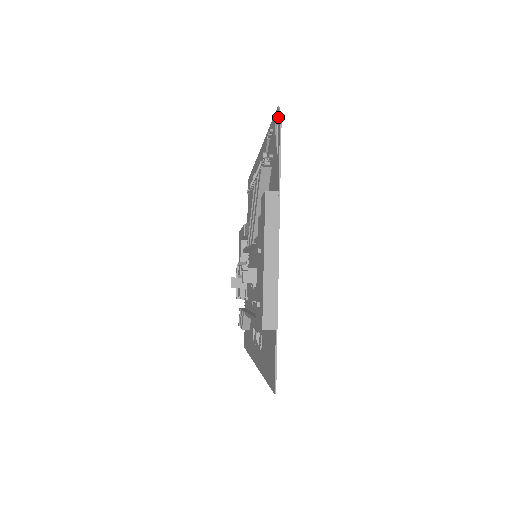
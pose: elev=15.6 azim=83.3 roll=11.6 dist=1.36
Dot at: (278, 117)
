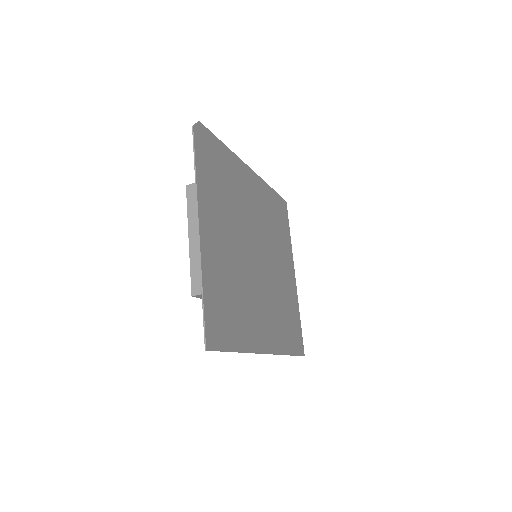
Dot at: (196, 128)
